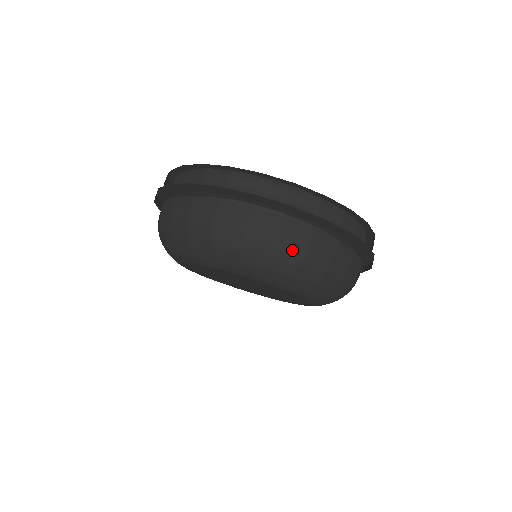
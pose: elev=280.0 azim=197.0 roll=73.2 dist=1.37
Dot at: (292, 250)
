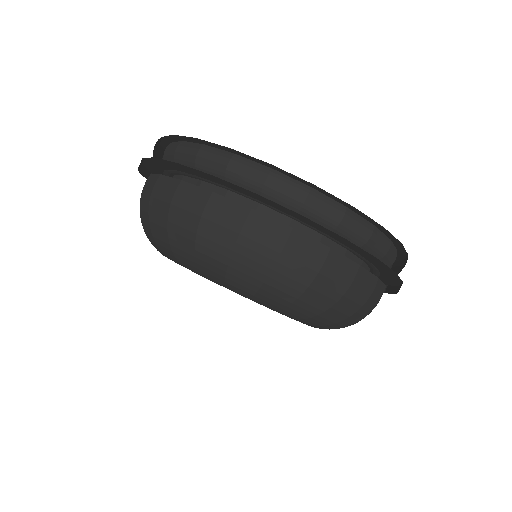
Dot at: (367, 310)
